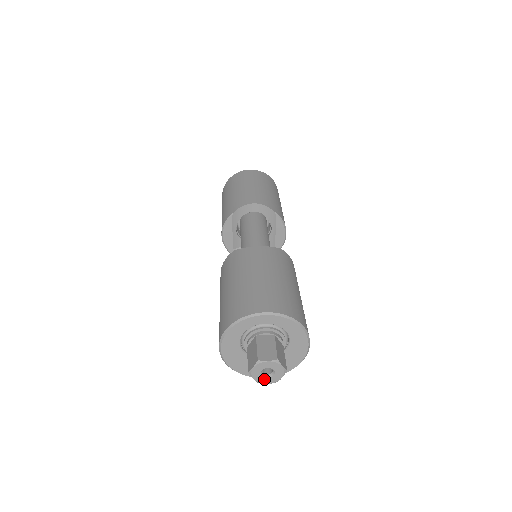
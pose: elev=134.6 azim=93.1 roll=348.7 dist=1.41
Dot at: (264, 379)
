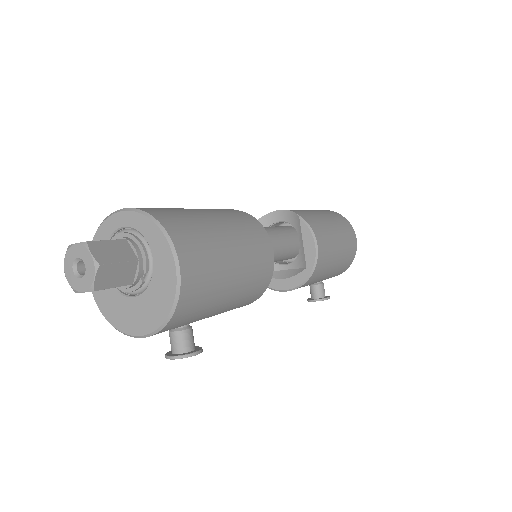
Dot at: (78, 282)
